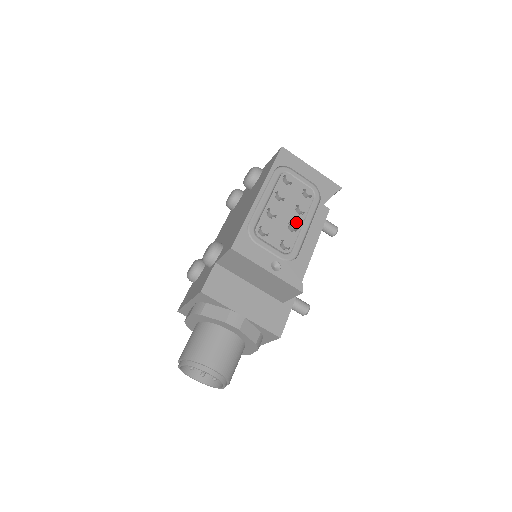
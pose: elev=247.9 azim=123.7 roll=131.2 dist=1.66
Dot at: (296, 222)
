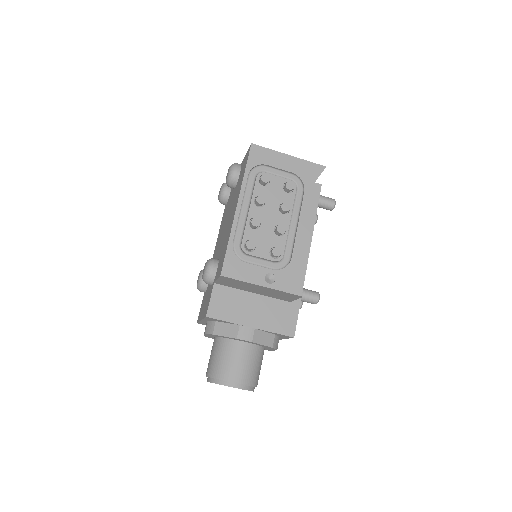
Dot at: (282, 225)
